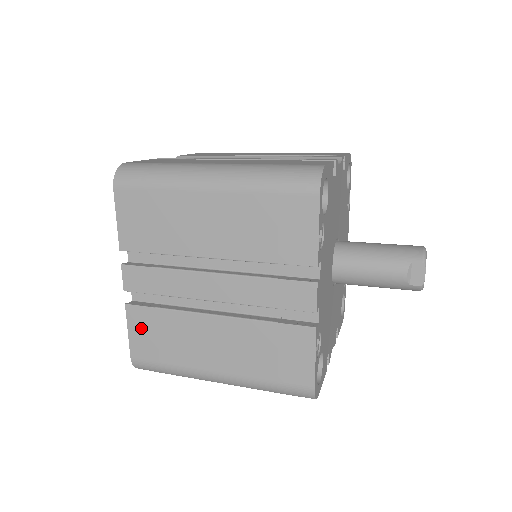
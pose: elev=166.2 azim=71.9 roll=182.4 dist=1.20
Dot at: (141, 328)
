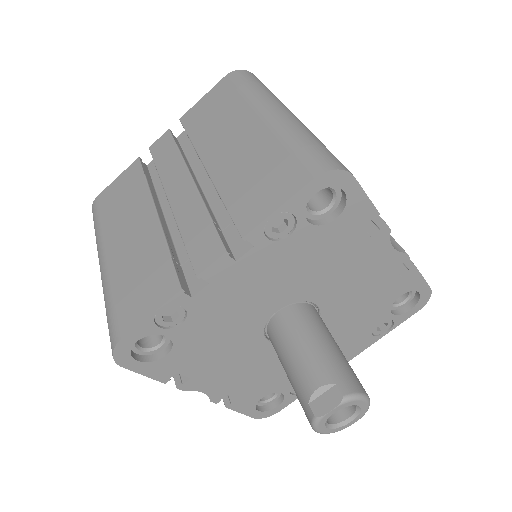
Dot at: (124, 181)
